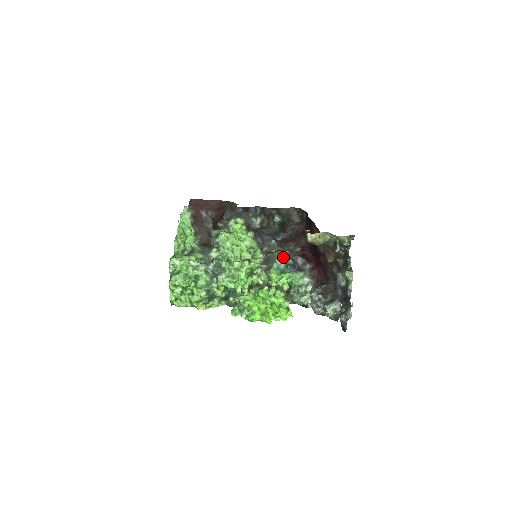
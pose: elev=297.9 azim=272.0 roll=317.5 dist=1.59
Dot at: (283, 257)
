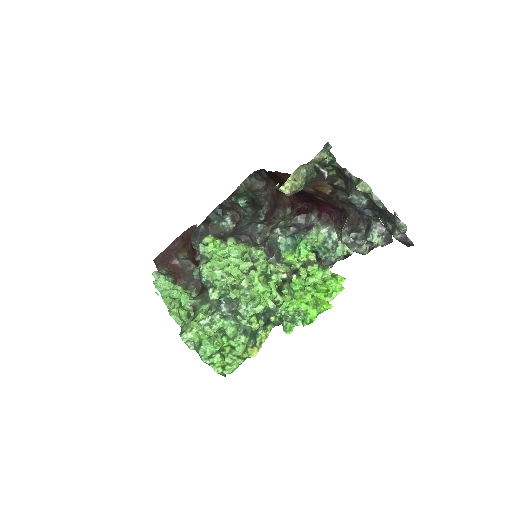
Dot at: (281, 232)
